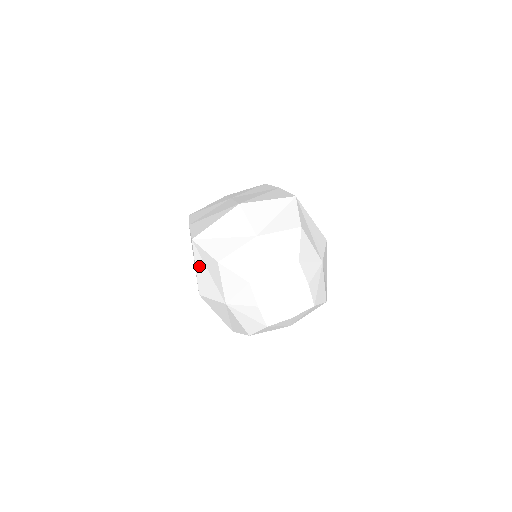
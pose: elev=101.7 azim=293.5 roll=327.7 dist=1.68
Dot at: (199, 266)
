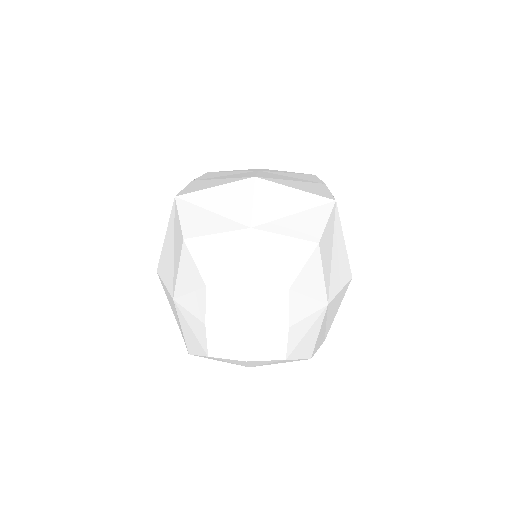
Dot at: (169, 234)
